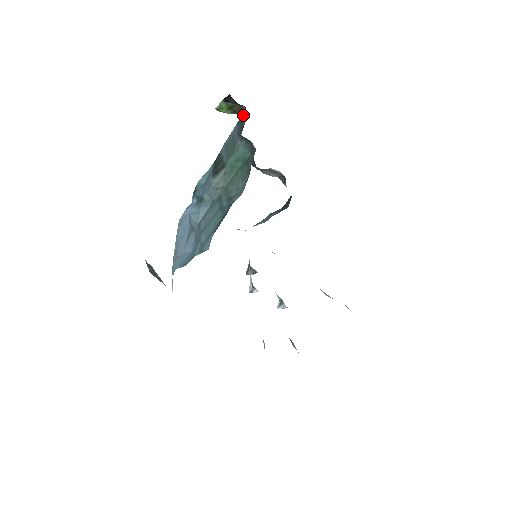
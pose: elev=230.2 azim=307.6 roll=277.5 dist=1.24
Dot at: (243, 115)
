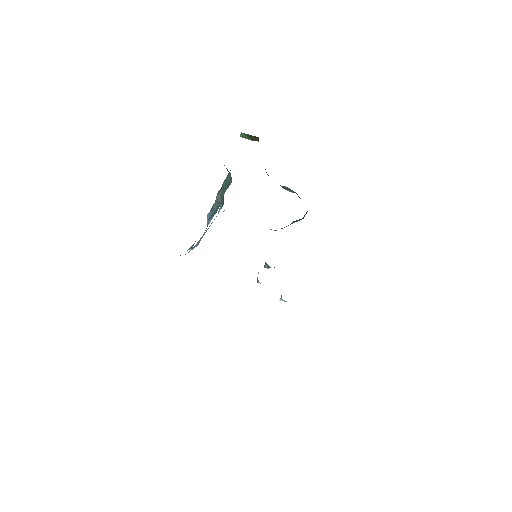
Dot at: occluded
